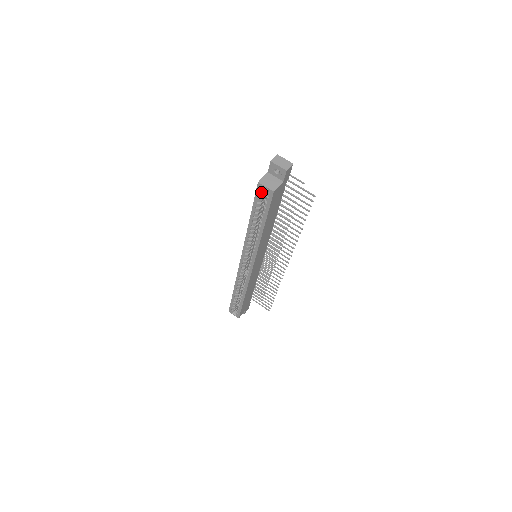
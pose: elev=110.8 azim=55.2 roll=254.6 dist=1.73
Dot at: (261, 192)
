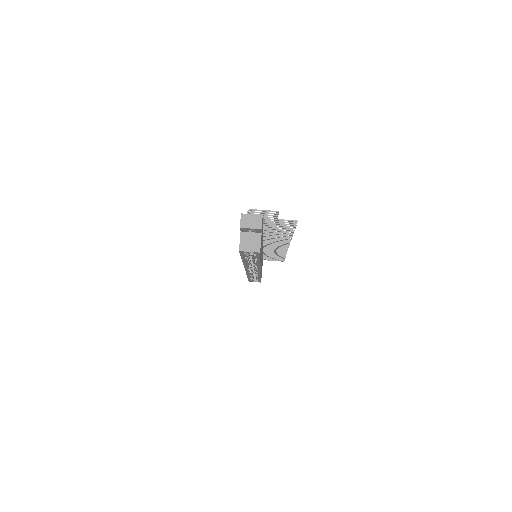
Dot at: occluded
